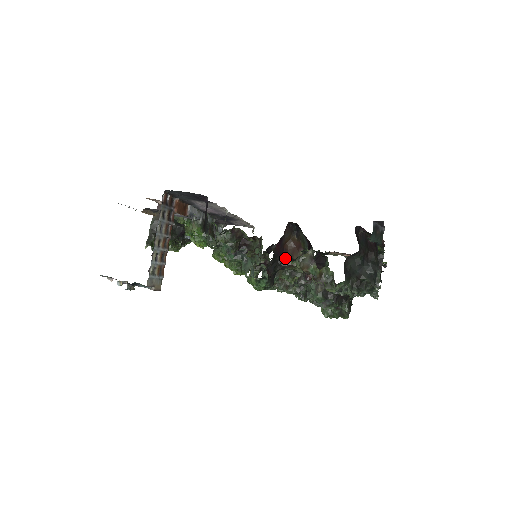
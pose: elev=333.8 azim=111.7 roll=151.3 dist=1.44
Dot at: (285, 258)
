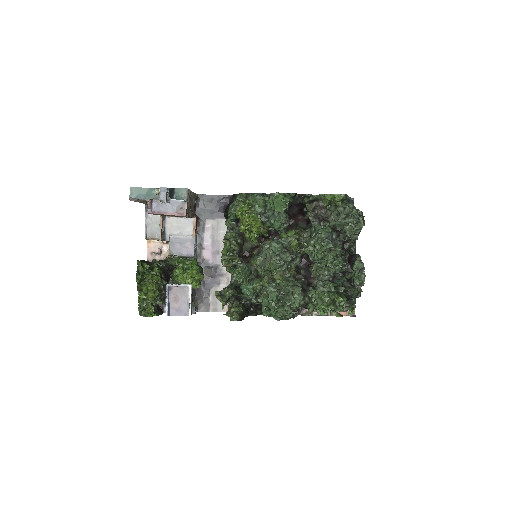
Dot at: occluded
